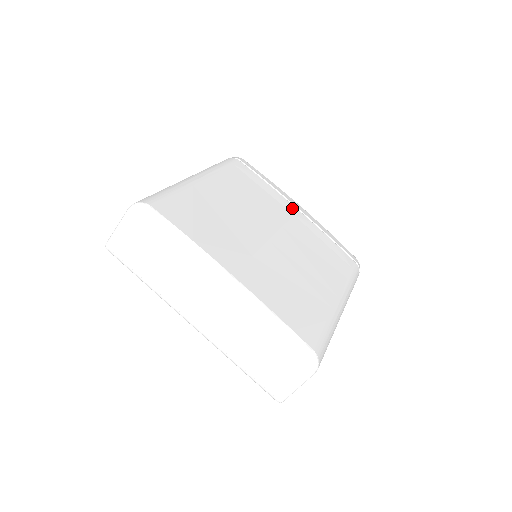
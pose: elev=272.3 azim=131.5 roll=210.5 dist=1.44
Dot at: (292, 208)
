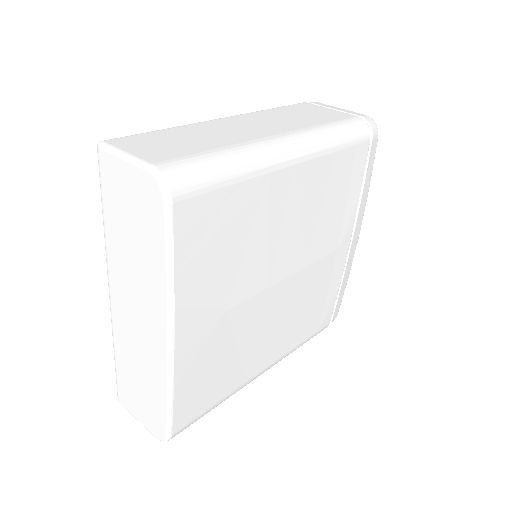
Dot at: (346, 239)
